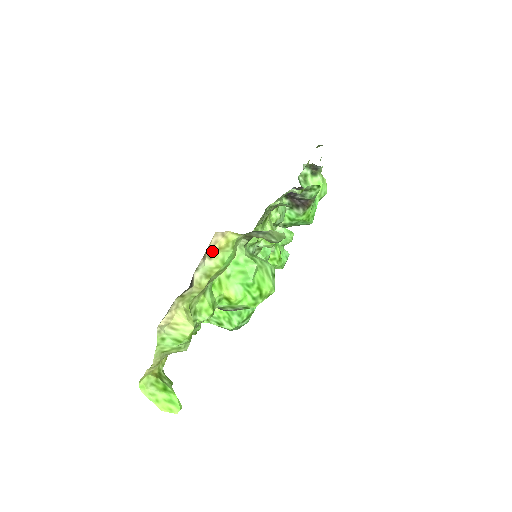
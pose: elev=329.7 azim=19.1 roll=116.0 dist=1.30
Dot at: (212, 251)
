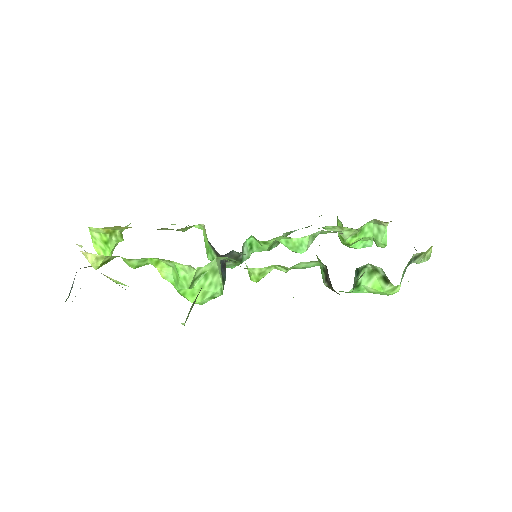
Dot at: (106, 276)
